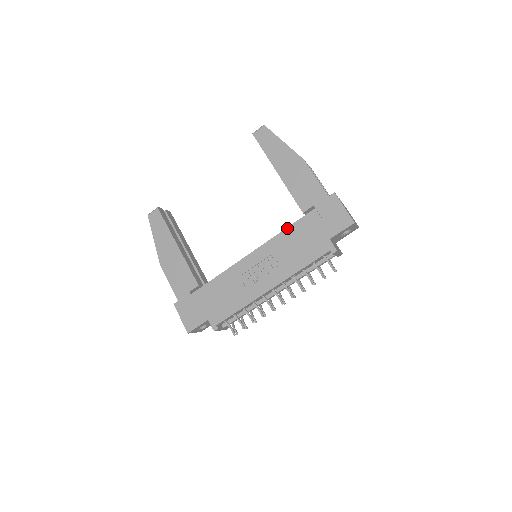
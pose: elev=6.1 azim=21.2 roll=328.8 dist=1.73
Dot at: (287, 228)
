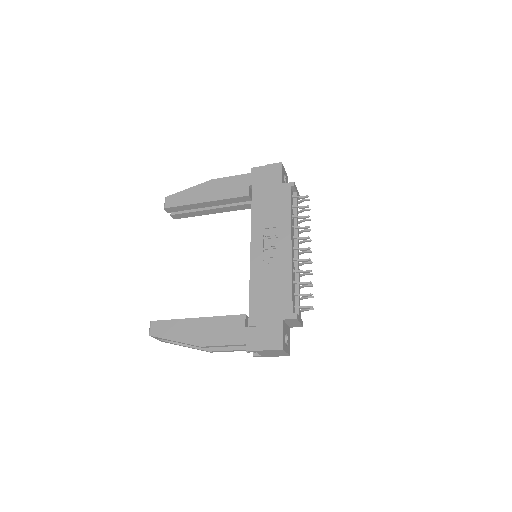
Dot at: (252, 211)
